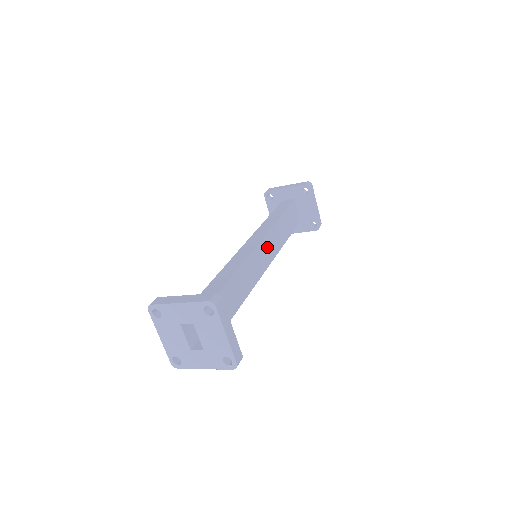
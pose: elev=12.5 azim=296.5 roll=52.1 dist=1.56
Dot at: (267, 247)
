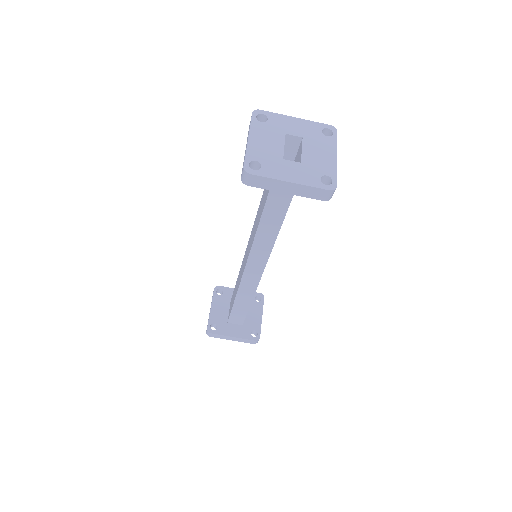
Dot at: occluded
